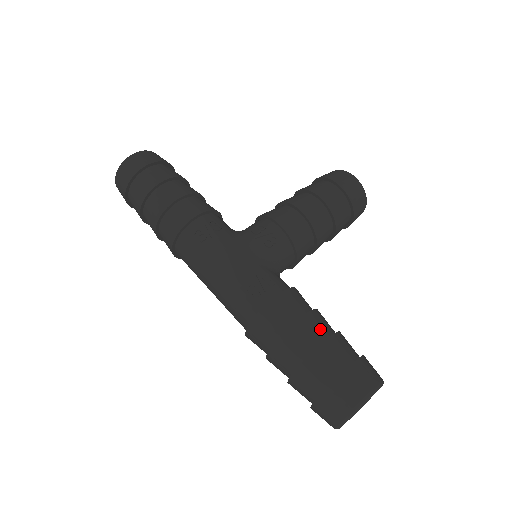
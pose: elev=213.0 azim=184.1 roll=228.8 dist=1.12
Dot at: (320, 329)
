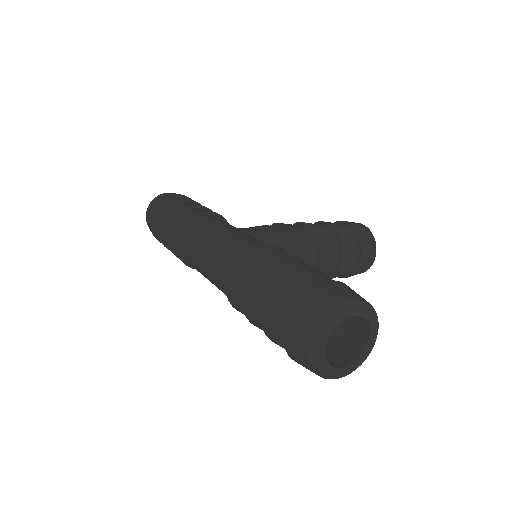
Dot at: occluded
